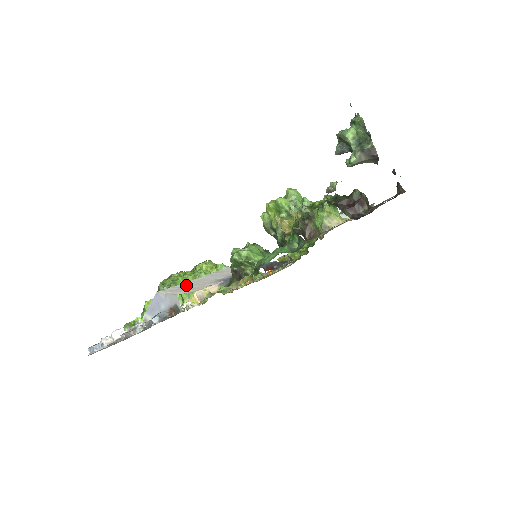
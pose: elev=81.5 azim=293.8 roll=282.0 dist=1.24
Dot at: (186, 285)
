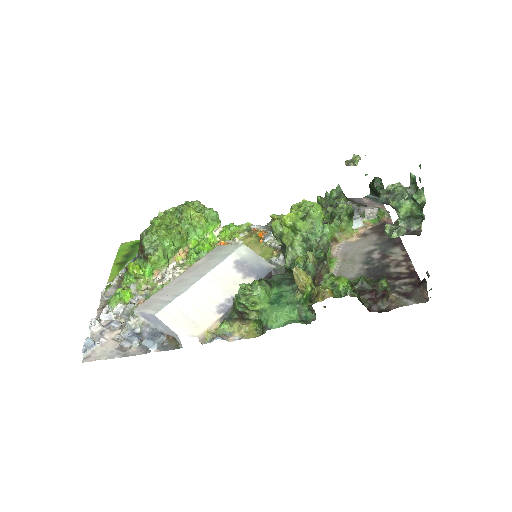
Dot at: (185, 306)
